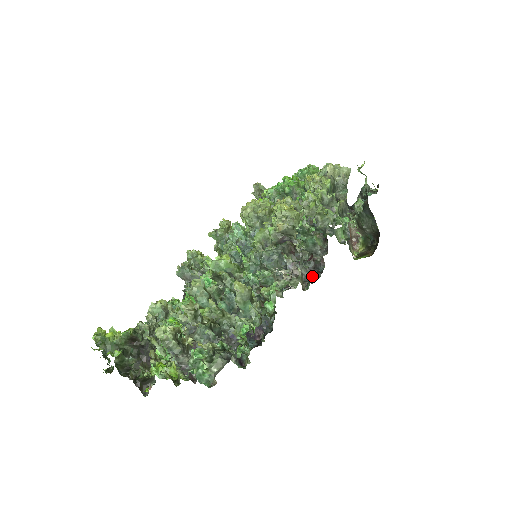
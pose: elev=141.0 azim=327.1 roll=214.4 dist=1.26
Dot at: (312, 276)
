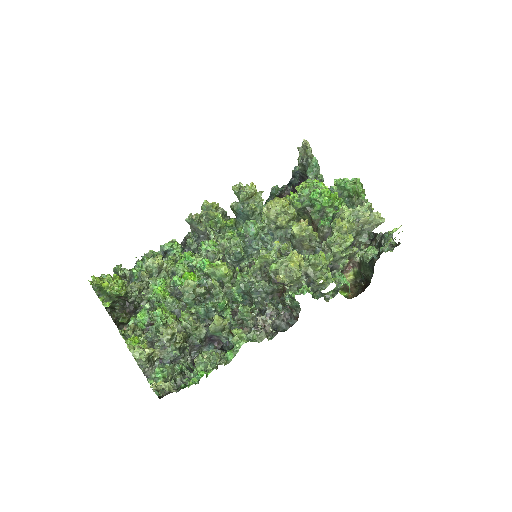
Dot at: (282, 324)
